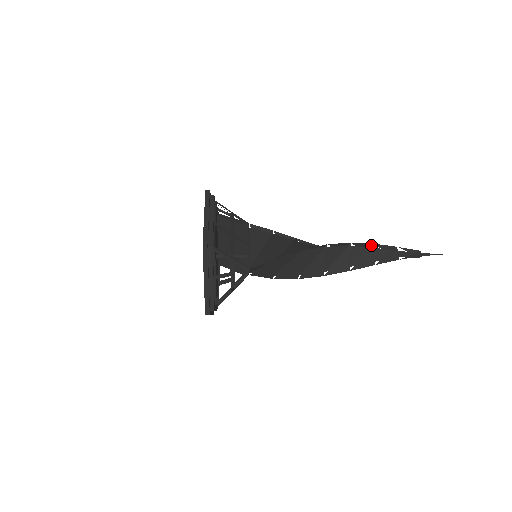
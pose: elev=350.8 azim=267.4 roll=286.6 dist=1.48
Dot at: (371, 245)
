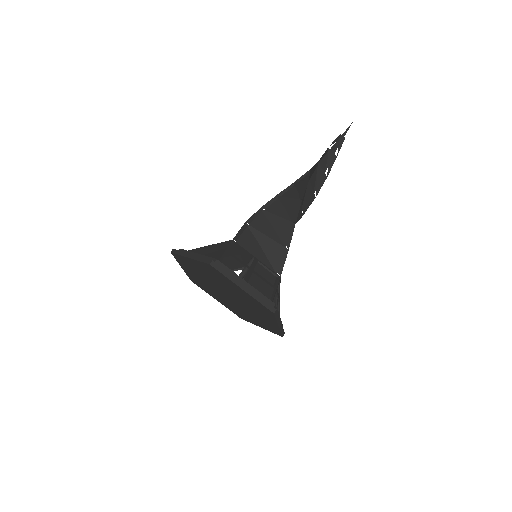
Dot at: (316, 165)
